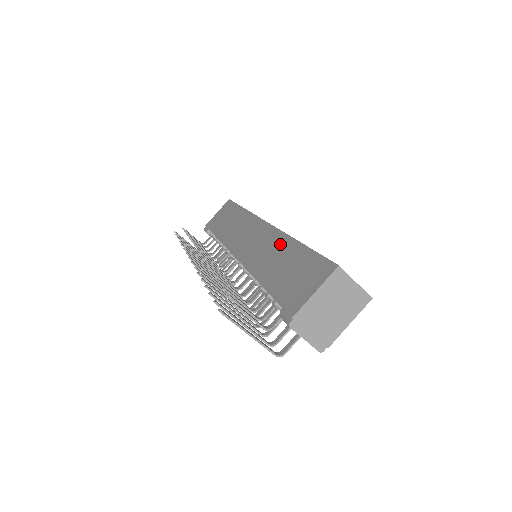
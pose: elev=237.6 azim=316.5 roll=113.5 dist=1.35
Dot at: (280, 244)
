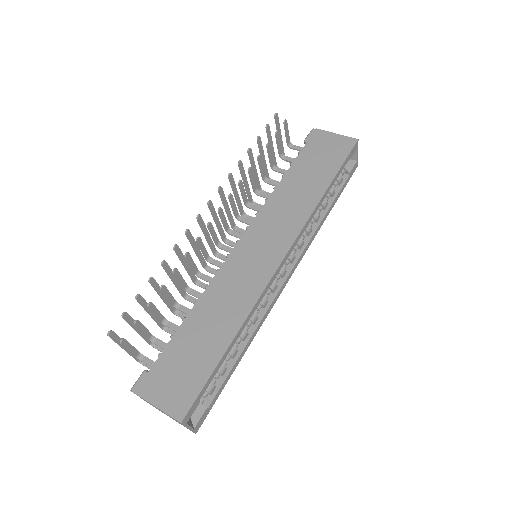
Dot at: (236, 313)
